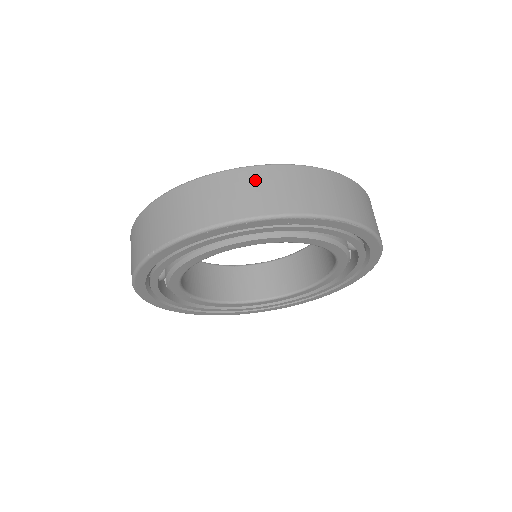
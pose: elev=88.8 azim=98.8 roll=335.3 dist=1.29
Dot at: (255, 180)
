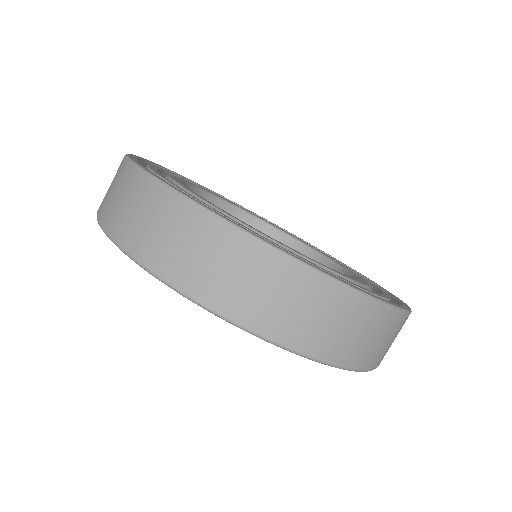
Dot at: (294, 287)
